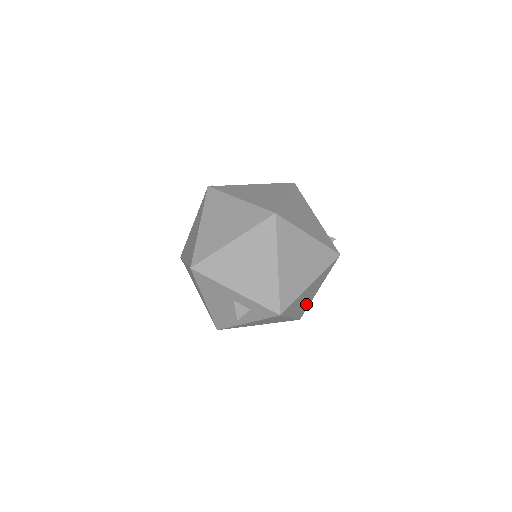
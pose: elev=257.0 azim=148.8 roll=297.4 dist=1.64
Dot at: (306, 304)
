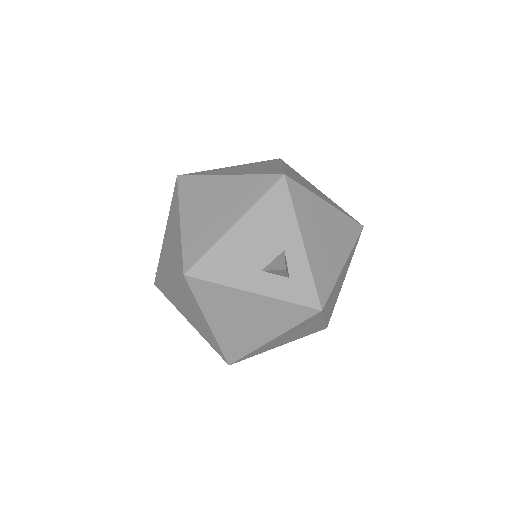
Dot at: (267, 348)
